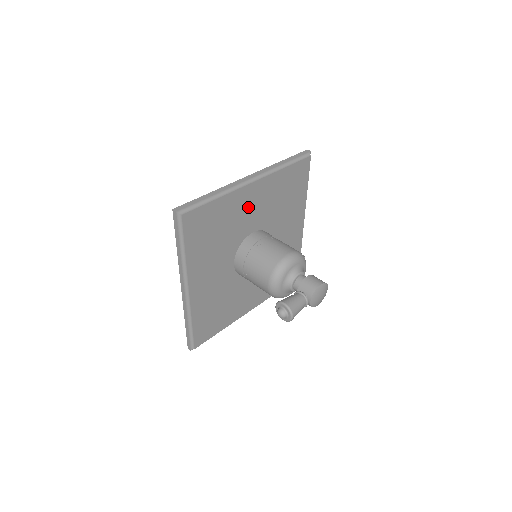
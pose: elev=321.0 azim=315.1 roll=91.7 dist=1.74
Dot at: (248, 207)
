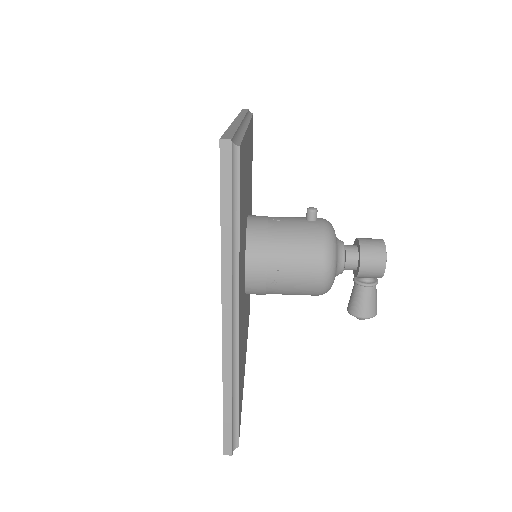
Dot at: occluded
